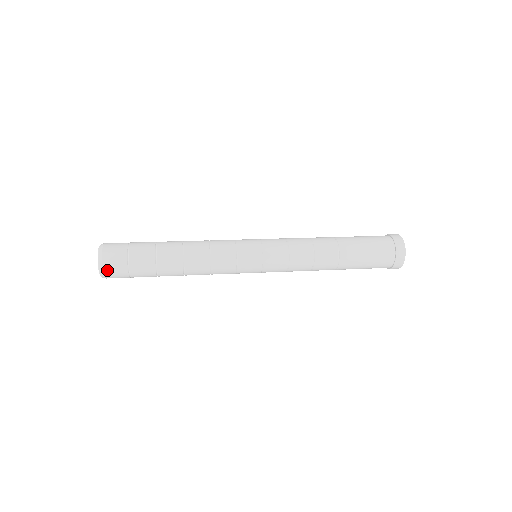
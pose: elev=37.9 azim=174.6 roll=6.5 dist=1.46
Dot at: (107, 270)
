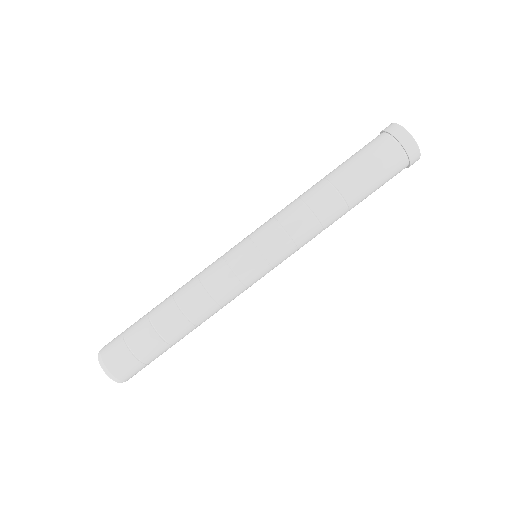
Dot at: (117, 372)
